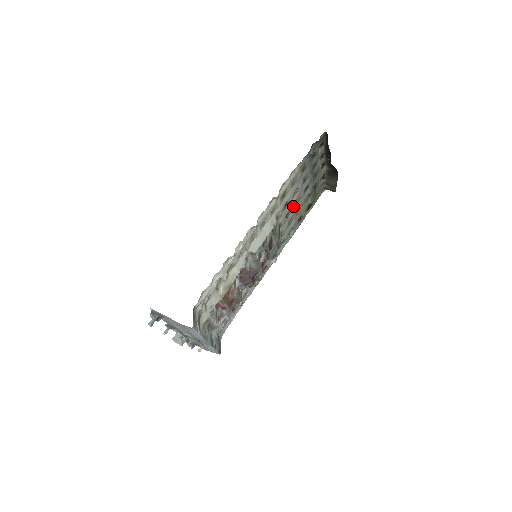
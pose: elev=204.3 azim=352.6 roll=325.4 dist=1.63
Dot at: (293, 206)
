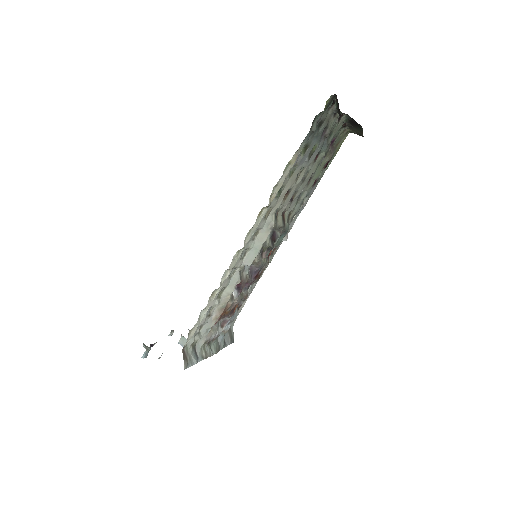
Dot at: (299, 185)
